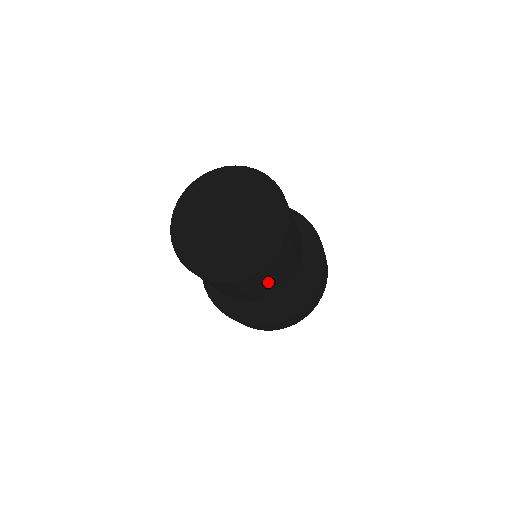
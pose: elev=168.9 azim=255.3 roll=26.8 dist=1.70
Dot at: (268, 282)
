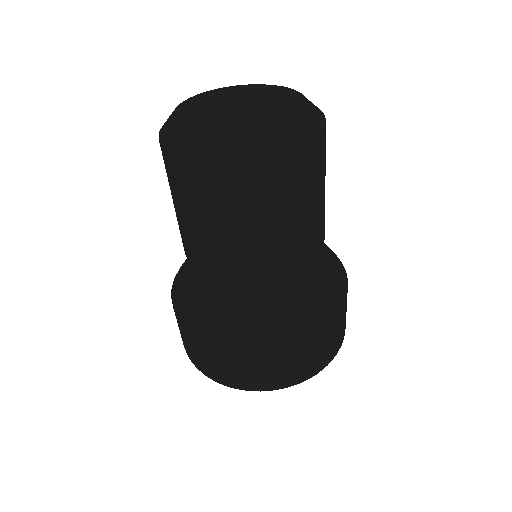
Dot at: (289, 213)
